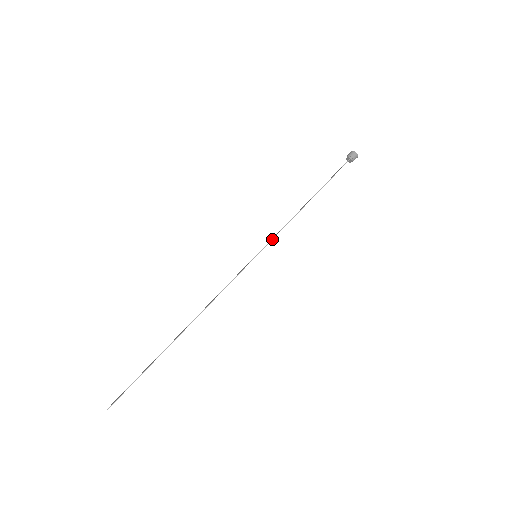
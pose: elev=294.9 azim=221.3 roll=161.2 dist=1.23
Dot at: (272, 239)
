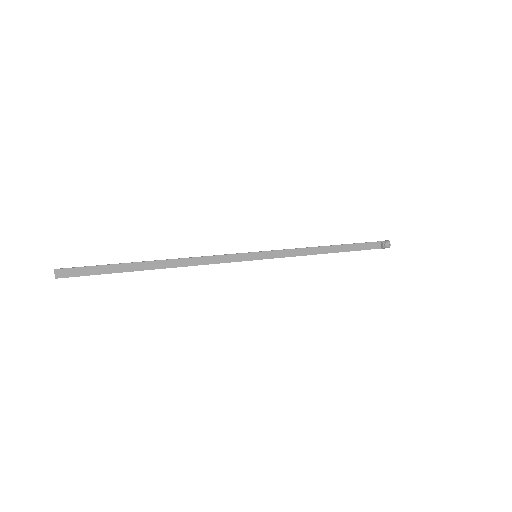
Dot at: (276, 250)
